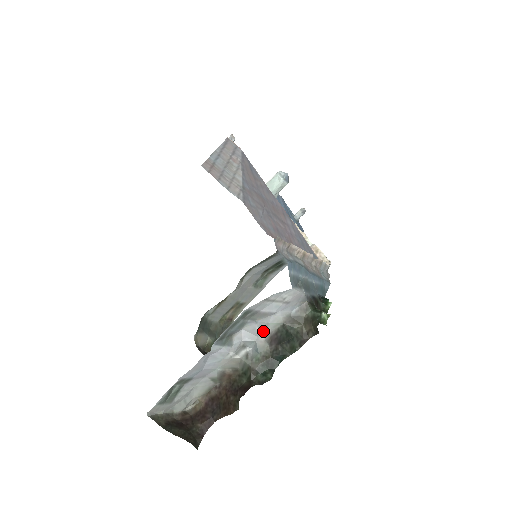
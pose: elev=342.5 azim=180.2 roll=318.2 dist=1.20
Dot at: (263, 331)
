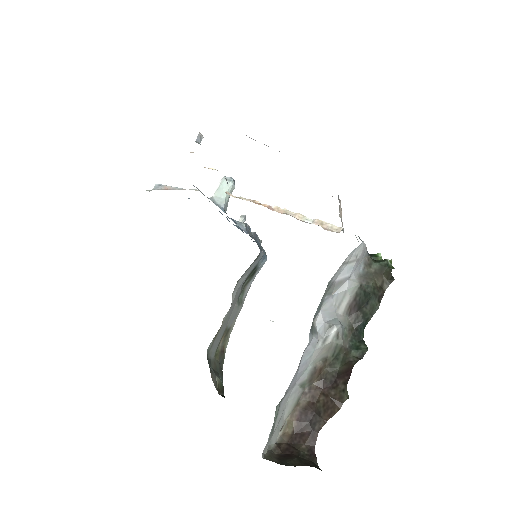
Dot at: (340, 303)
